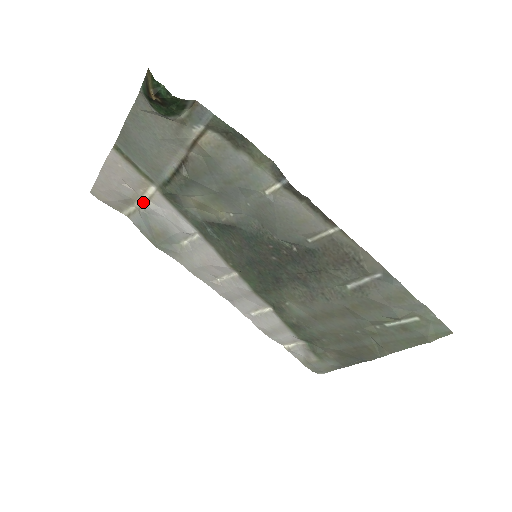
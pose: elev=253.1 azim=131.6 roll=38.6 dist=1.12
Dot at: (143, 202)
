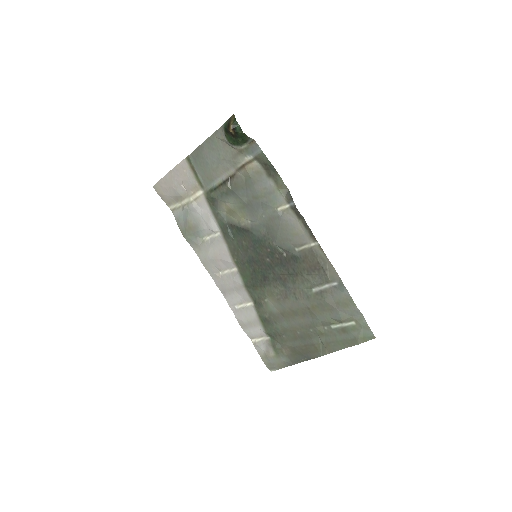
Dot at: (189, 201)
